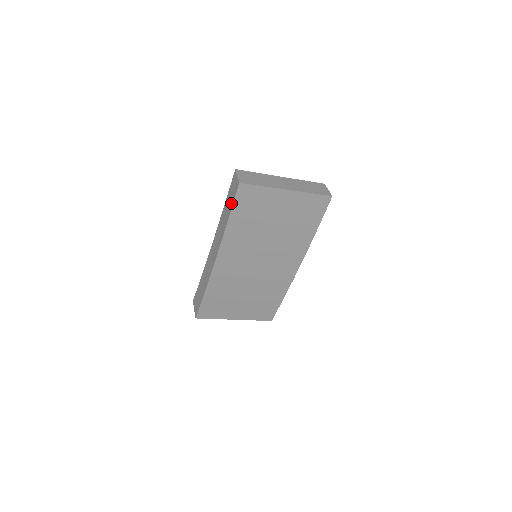
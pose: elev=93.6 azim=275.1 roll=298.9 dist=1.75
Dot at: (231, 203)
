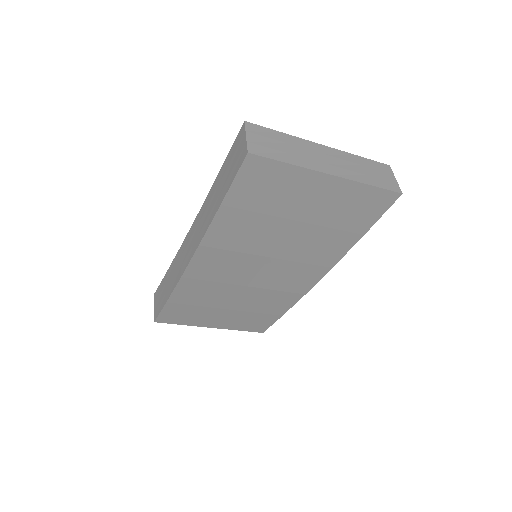
Dot at: (228, 182)
